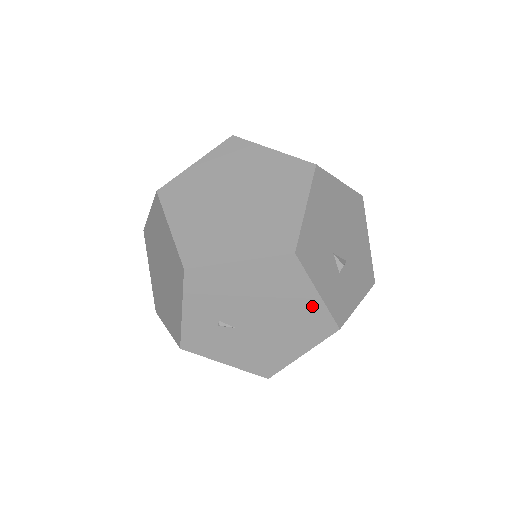
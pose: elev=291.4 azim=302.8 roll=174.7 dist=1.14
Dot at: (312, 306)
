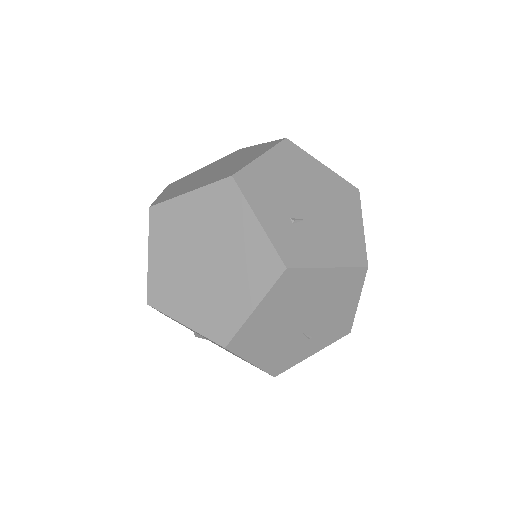
Dot at: (329, 177)
